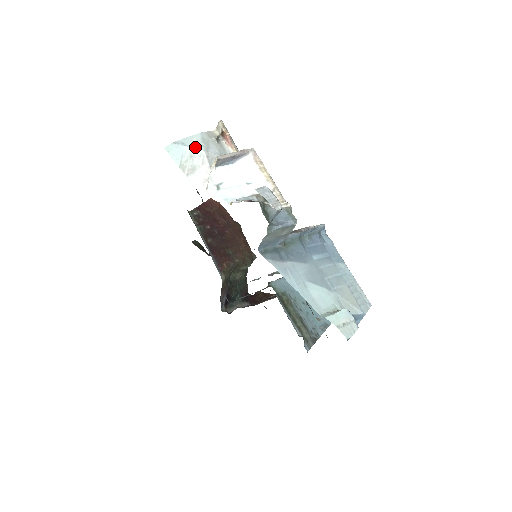
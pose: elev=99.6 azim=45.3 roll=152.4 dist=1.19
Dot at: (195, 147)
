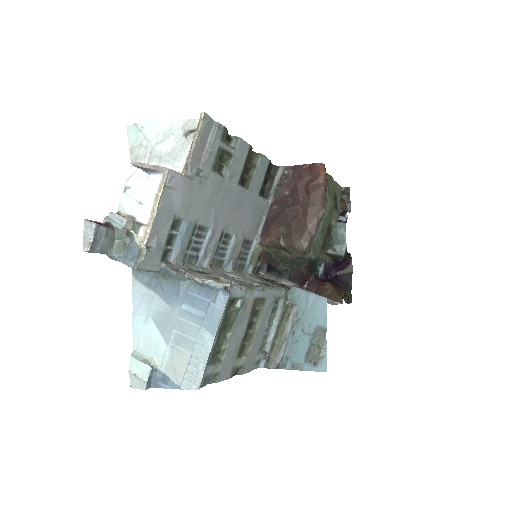
Dot at: (148, 137)
